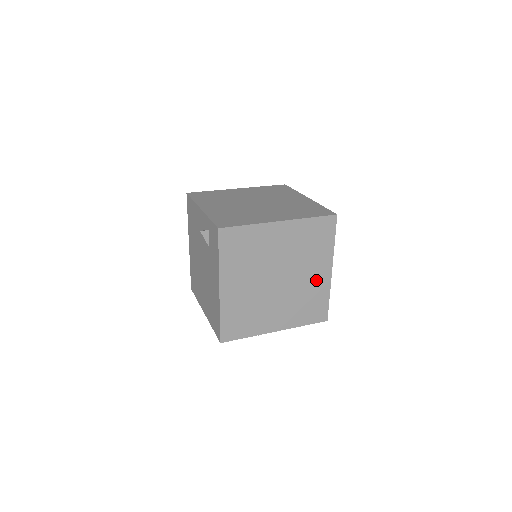
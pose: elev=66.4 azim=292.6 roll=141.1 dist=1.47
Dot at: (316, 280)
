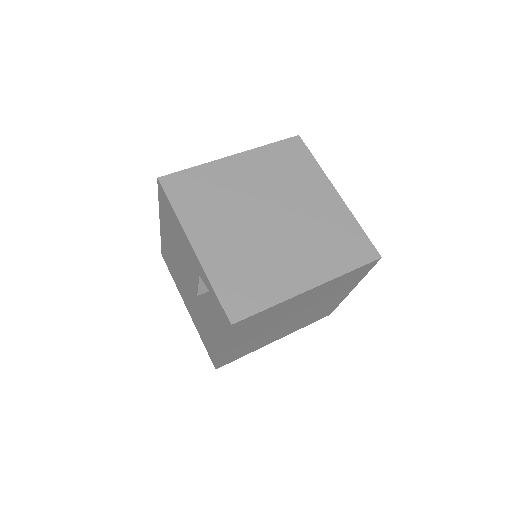
Dot at: (332, 302)
